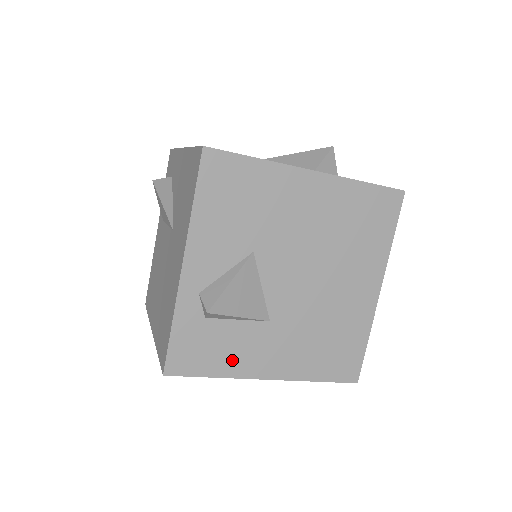
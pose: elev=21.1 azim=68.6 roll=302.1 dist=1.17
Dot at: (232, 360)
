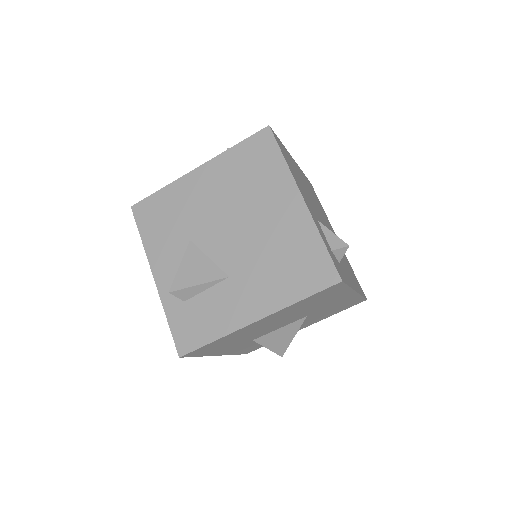
Dot at: (219, 321)
